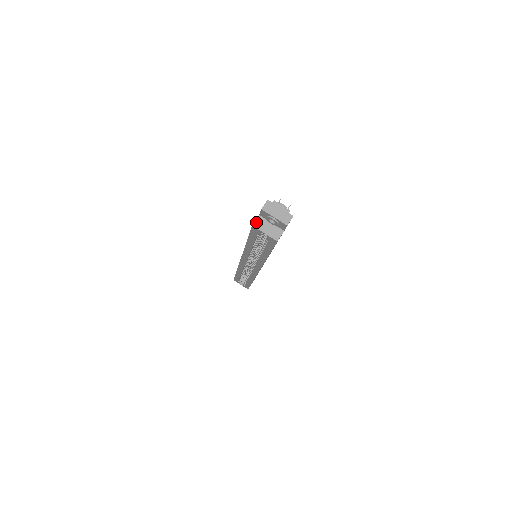
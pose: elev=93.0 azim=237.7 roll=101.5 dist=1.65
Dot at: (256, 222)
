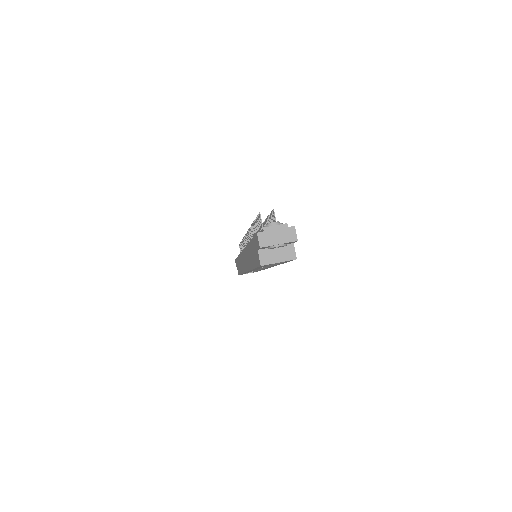
Dot at: (261, 259)
